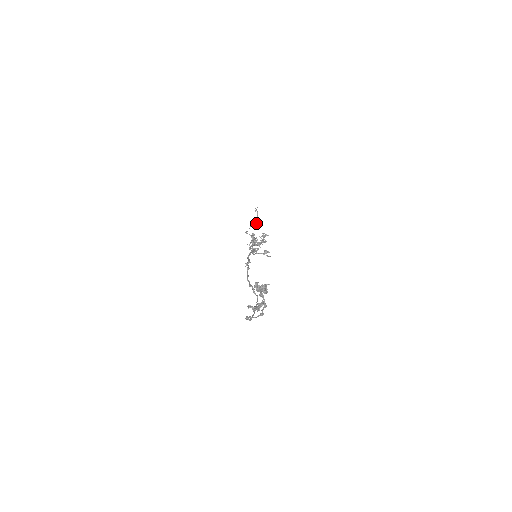
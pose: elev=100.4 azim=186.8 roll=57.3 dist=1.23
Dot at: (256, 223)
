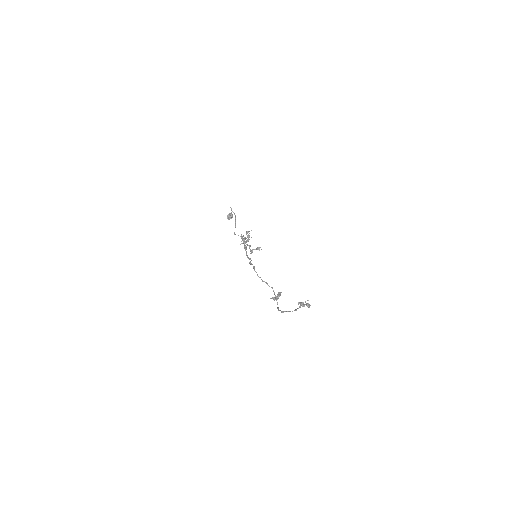
Dot at: (231, 217)
